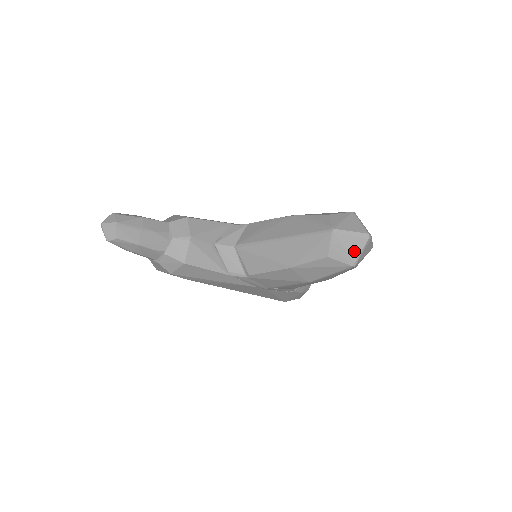
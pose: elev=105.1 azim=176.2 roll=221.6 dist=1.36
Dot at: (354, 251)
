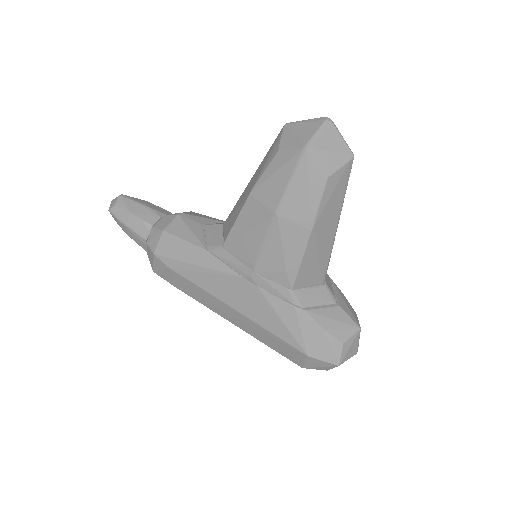
Dot at: (307, 134)
